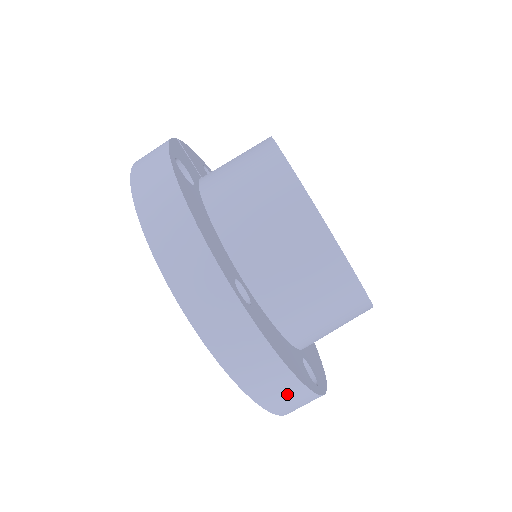
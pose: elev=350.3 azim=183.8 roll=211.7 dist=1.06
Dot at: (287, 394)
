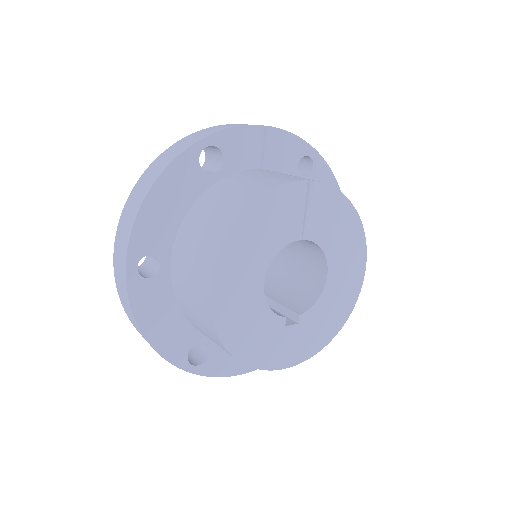
Dot at: occluded
